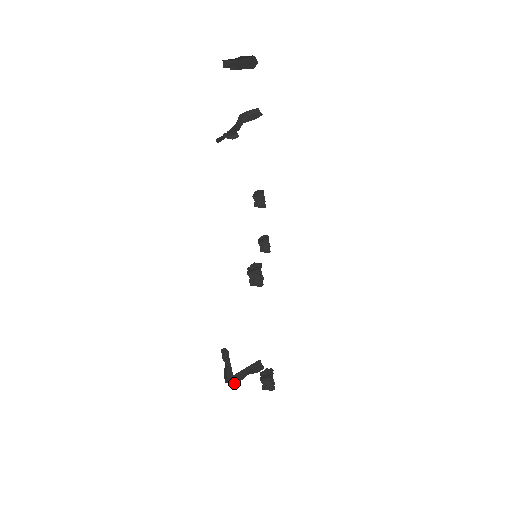
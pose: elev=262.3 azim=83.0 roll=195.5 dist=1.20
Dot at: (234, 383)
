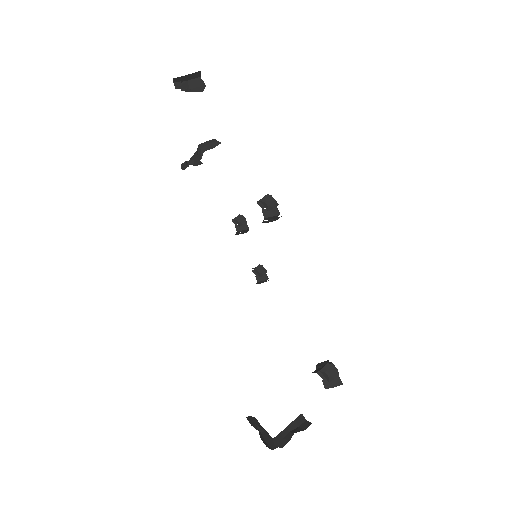
Dot at: (279, 447)
